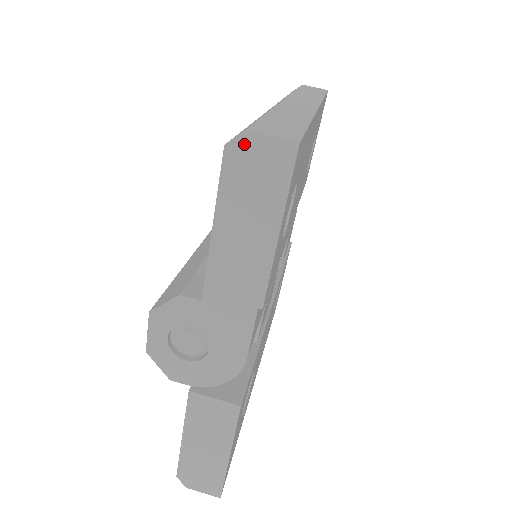
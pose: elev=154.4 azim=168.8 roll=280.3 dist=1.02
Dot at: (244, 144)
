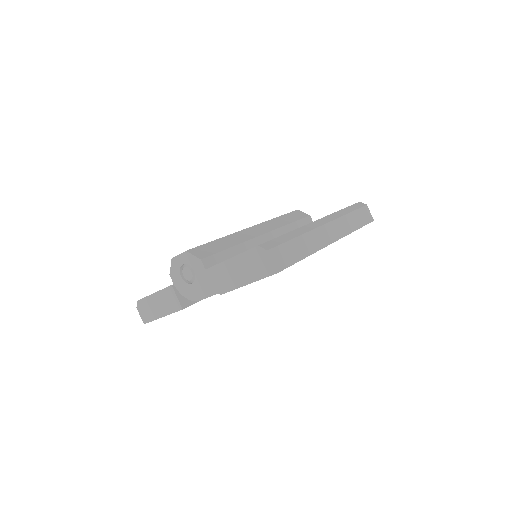
Dot at: (263, 253)
